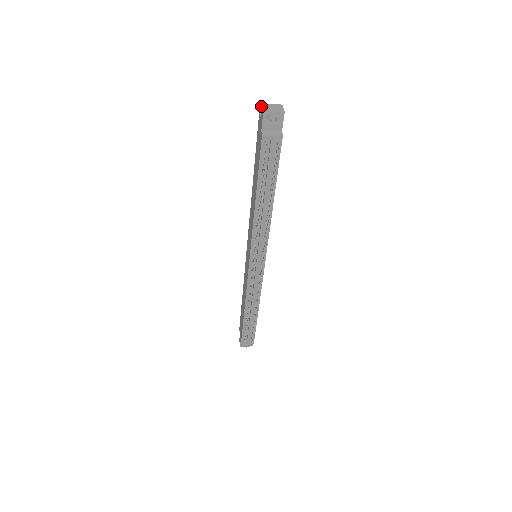
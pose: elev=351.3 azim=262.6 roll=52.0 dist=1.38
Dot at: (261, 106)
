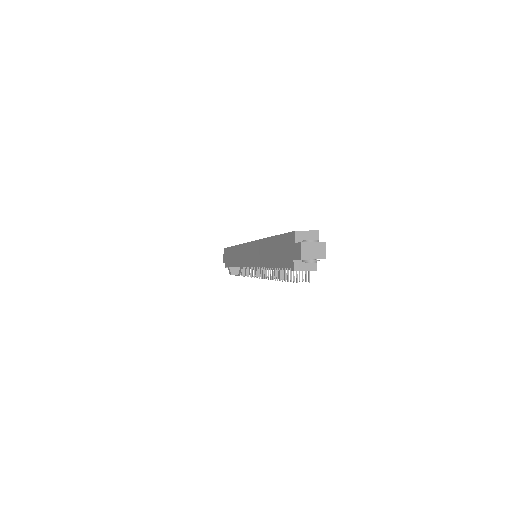
Dot at: (300, 243)
